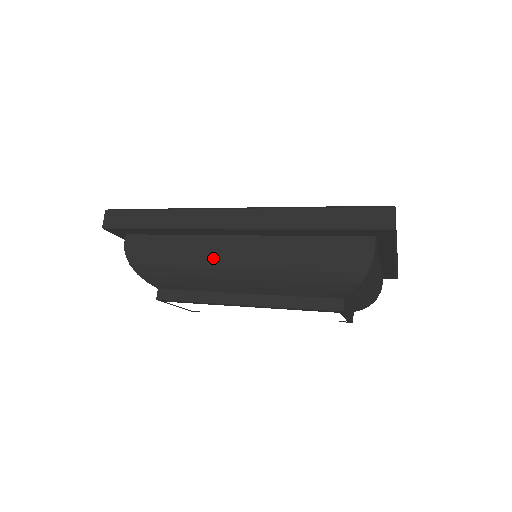
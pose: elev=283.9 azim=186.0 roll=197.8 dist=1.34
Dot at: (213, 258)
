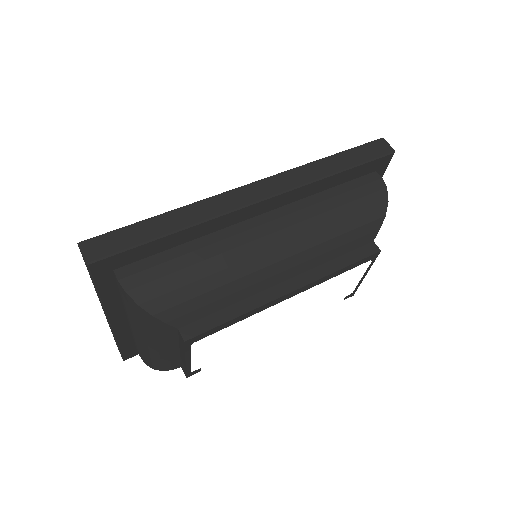
Dot at: (247, 247)
